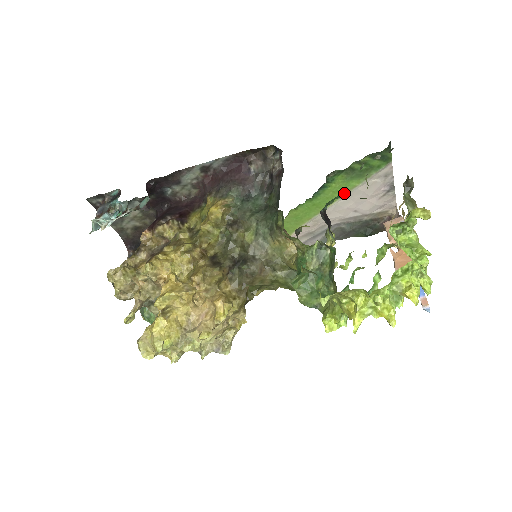
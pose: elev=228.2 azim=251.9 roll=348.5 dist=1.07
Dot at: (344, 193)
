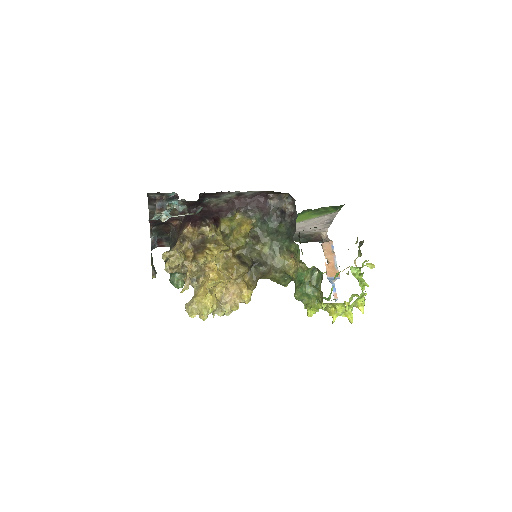
Dot at: occluded
